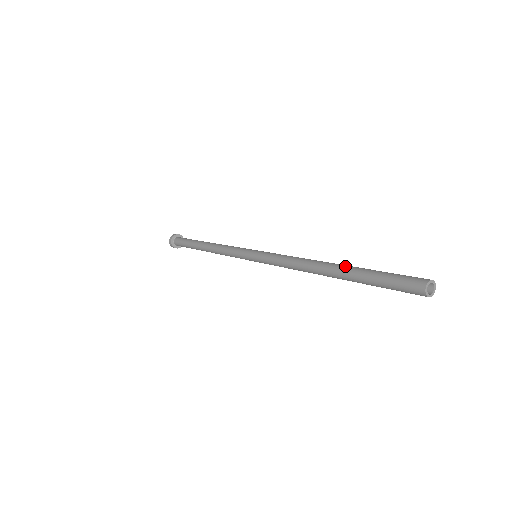
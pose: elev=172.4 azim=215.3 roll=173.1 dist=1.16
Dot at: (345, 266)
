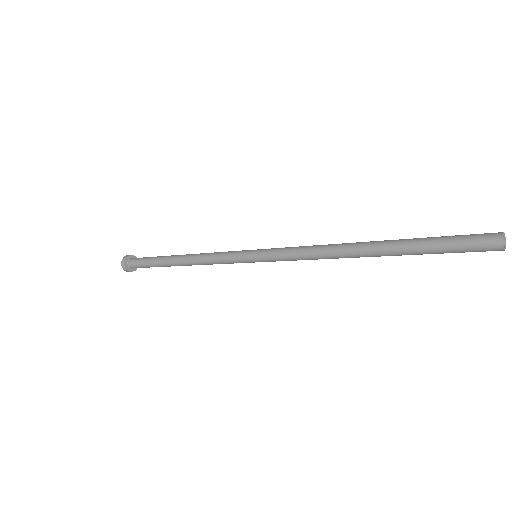
Dot at: (390, 240)
